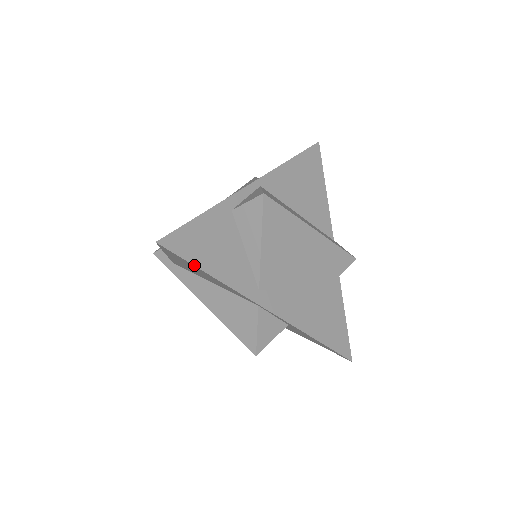
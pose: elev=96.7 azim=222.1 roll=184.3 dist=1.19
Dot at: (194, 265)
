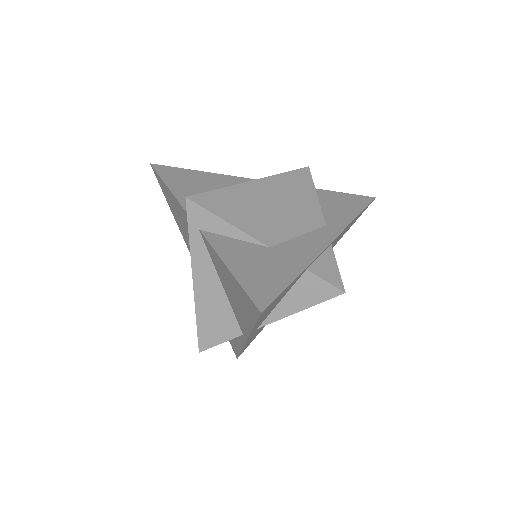
Dot at: occluded
